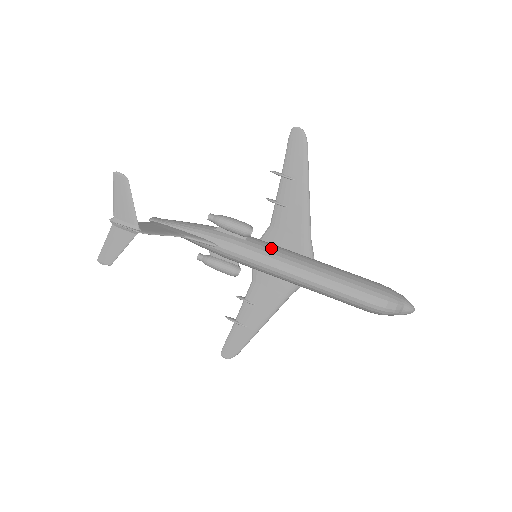
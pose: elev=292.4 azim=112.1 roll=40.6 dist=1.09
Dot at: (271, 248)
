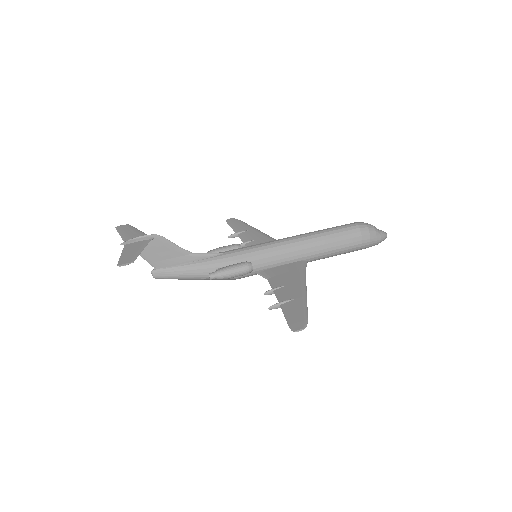
Dot at: occluded
